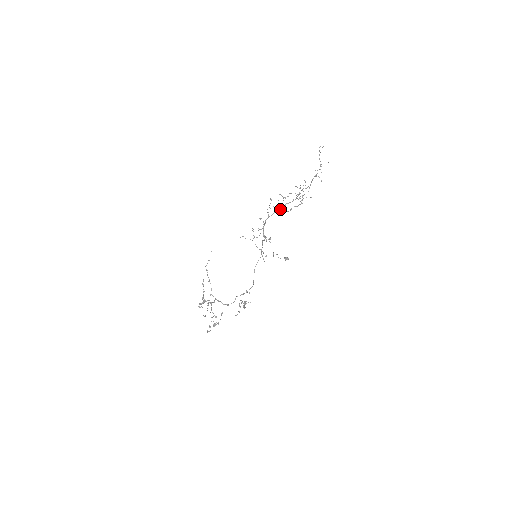
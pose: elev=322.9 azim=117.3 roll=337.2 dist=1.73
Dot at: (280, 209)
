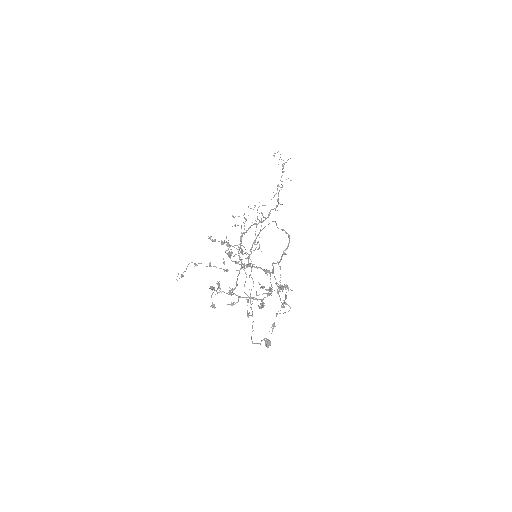
Dot at: (254, 223)
